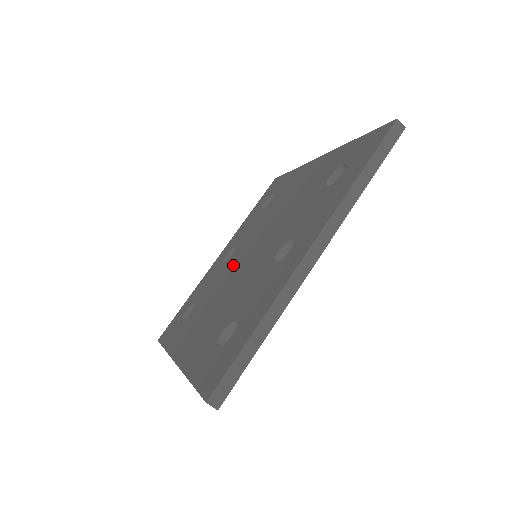
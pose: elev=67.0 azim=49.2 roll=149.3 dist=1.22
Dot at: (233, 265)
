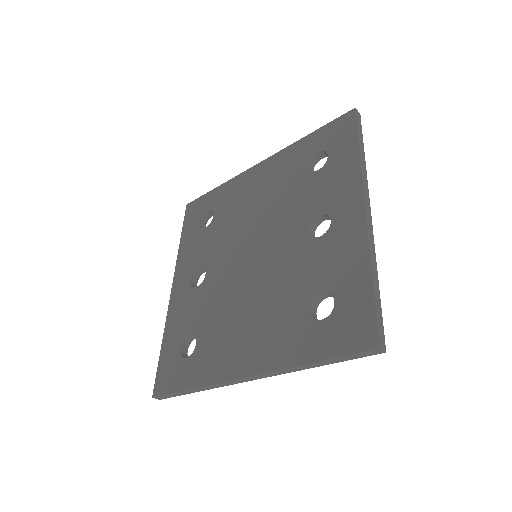
Dot at: (227, 276)
